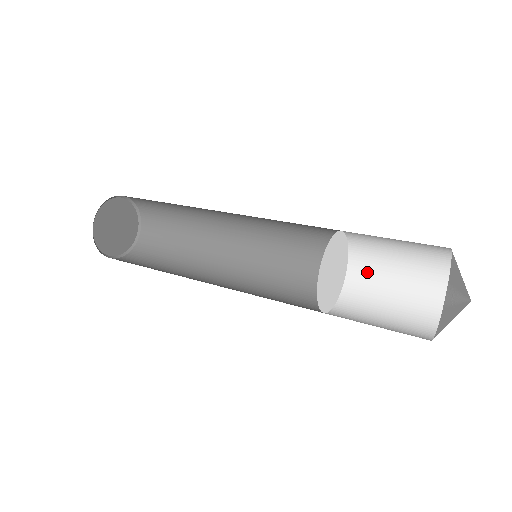
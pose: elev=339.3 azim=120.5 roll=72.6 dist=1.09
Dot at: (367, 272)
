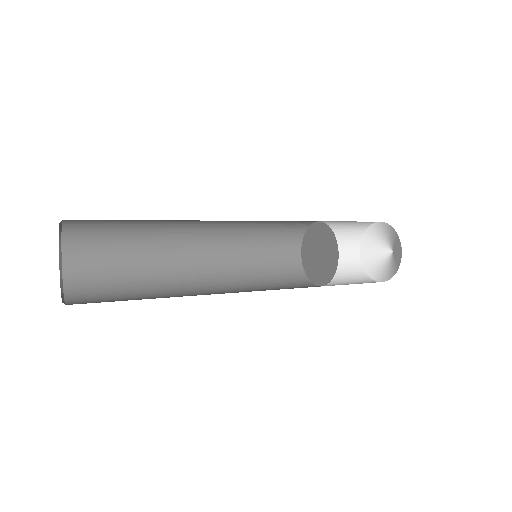
Dot at: occluded
